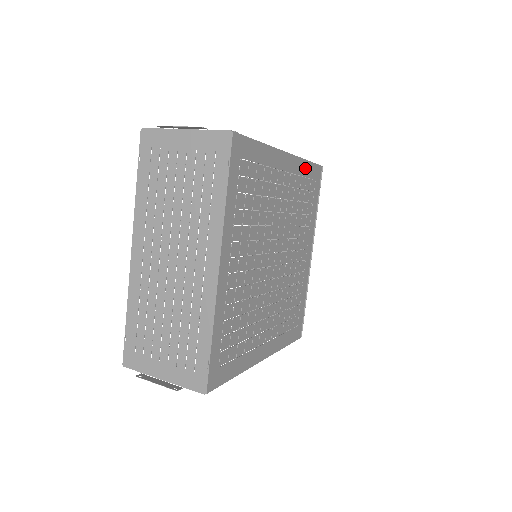
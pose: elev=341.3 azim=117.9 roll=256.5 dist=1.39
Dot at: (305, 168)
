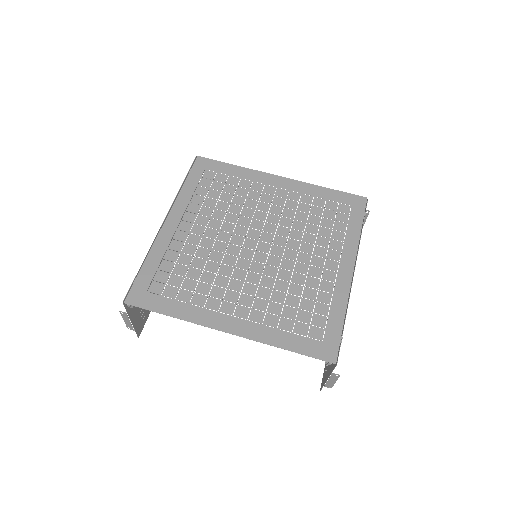
Dot at: (322, 193)
